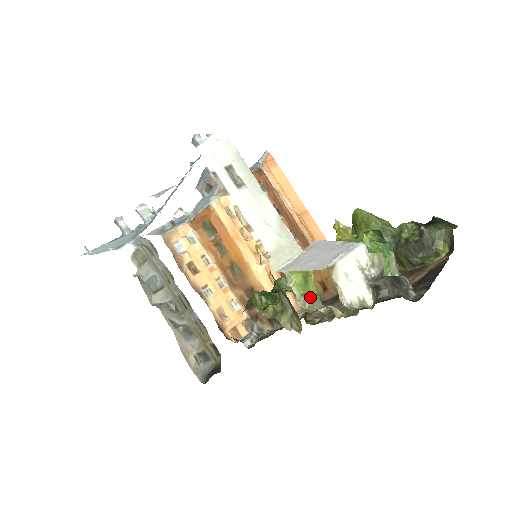
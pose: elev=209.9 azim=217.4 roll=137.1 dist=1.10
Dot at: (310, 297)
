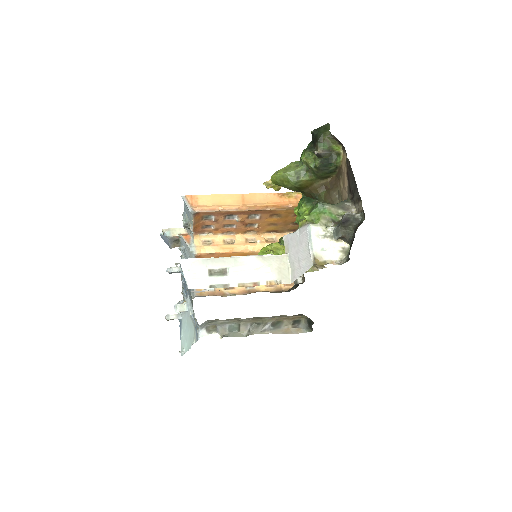
Dot at: occluded
